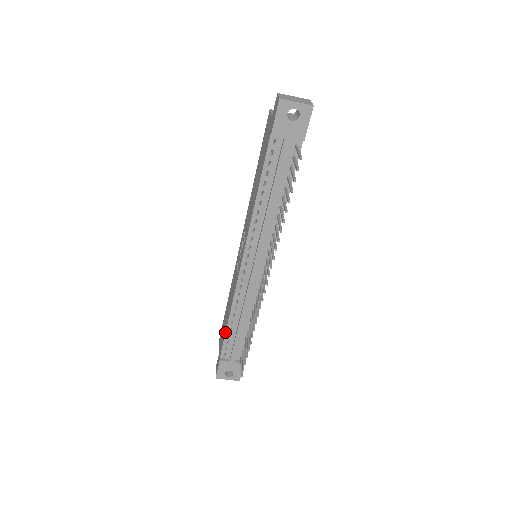
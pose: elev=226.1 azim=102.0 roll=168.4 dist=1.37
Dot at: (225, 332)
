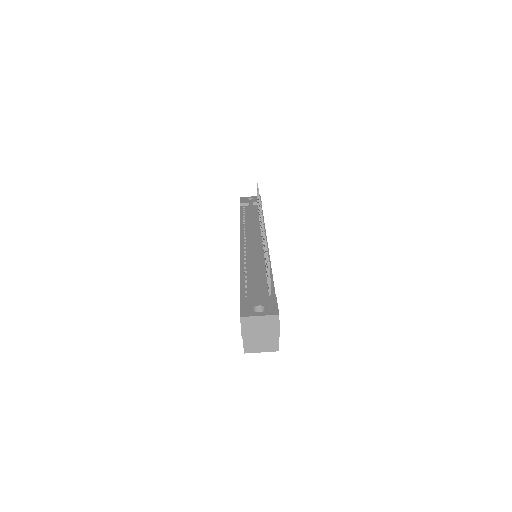
Dot at: (240, 280)
